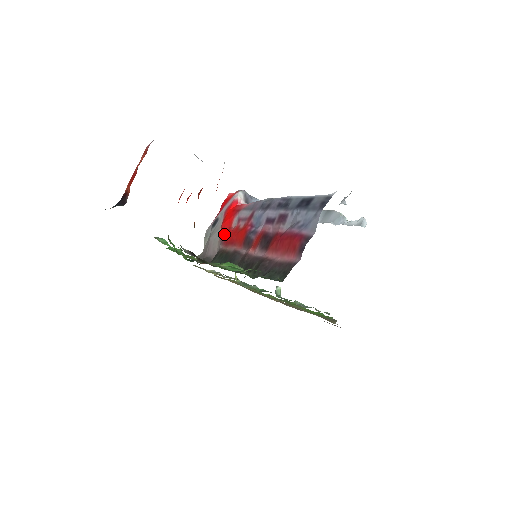
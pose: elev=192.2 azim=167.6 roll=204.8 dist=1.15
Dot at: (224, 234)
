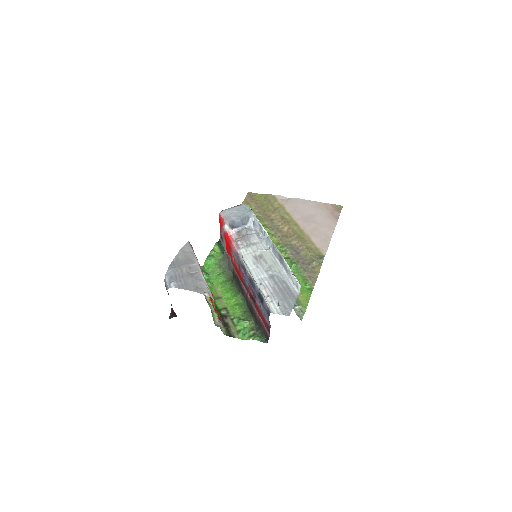
Dot at: (231, 259)
